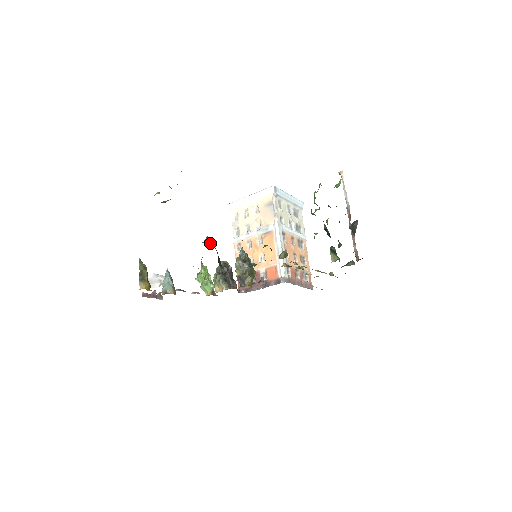
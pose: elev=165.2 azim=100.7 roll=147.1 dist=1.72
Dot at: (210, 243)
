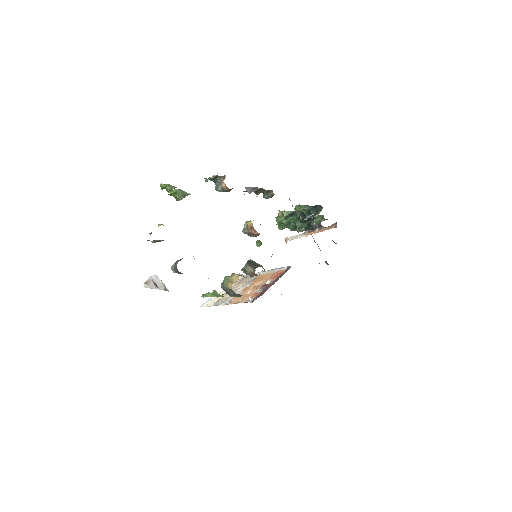
Dot at: occluded
